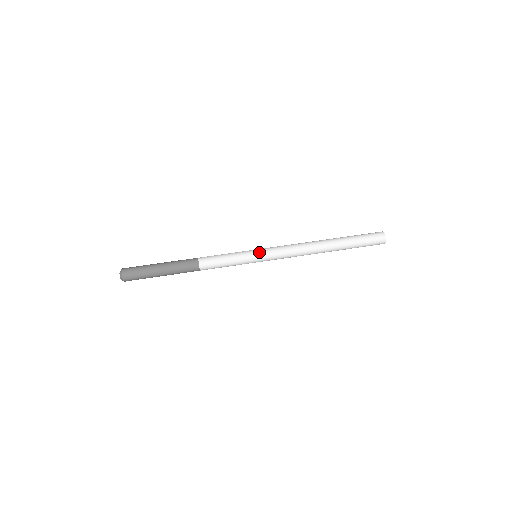
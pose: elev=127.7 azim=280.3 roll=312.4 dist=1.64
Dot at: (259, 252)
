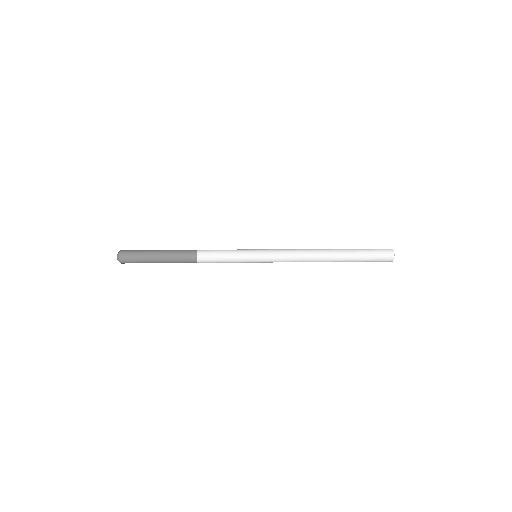
Dot at: (259, 251)
